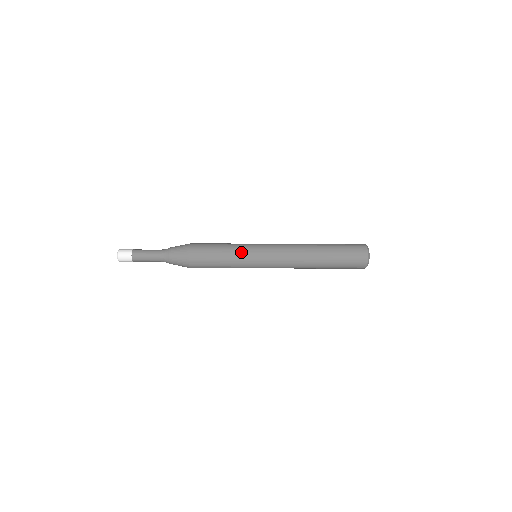
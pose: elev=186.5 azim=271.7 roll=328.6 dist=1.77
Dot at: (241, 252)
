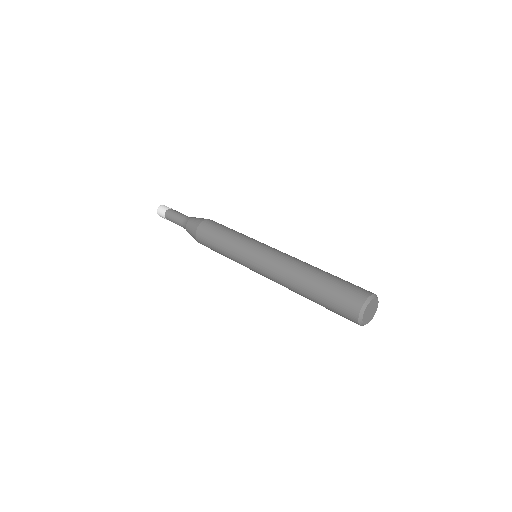
Dot at: (233, 253)
